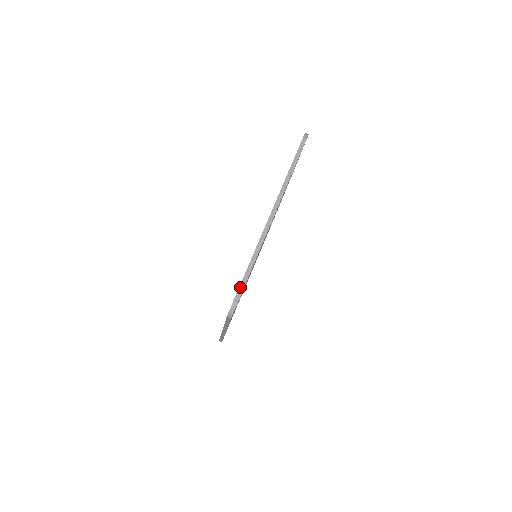
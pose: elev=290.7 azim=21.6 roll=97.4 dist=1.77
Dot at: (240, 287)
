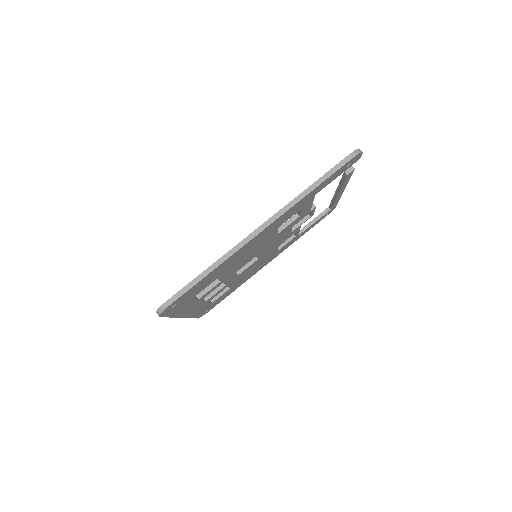
Dot at: (181, 291)
